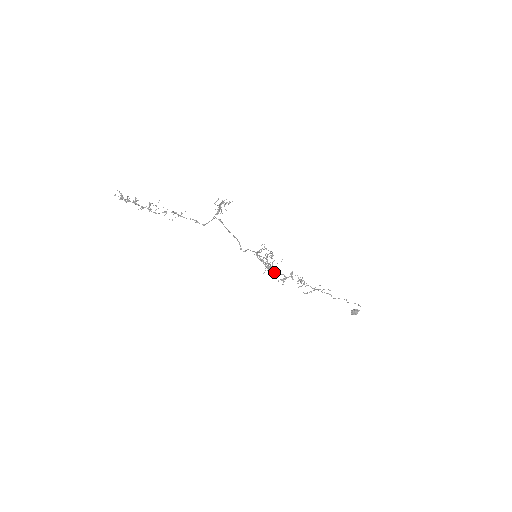
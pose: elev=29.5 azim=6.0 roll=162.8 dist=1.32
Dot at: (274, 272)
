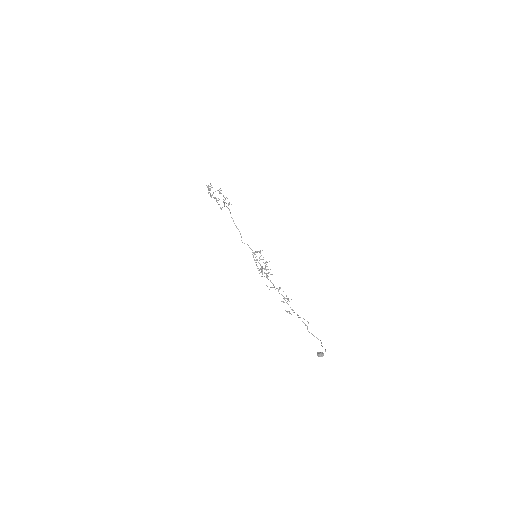
Dot at: (266, 277)
